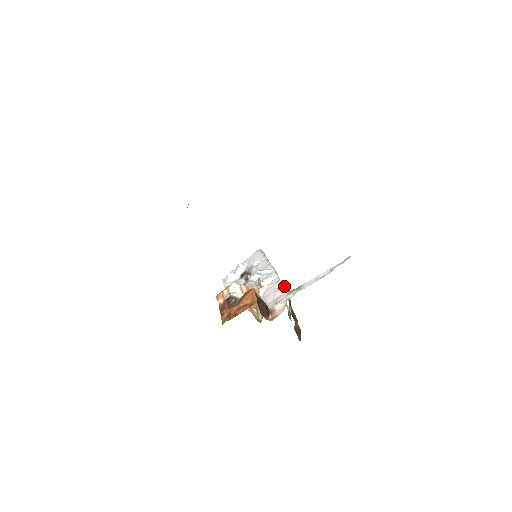
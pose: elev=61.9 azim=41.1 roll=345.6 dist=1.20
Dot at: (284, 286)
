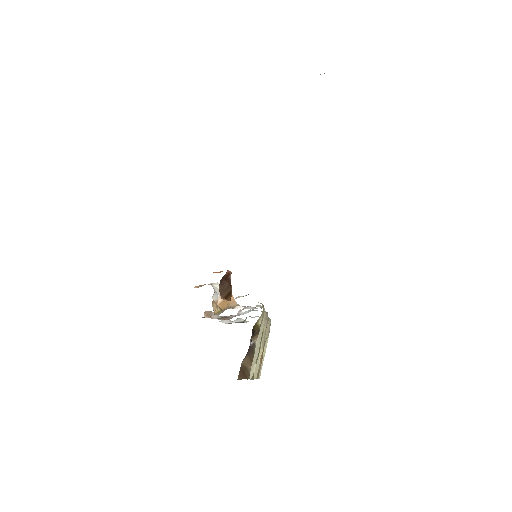
Dot at: (262, 307)
